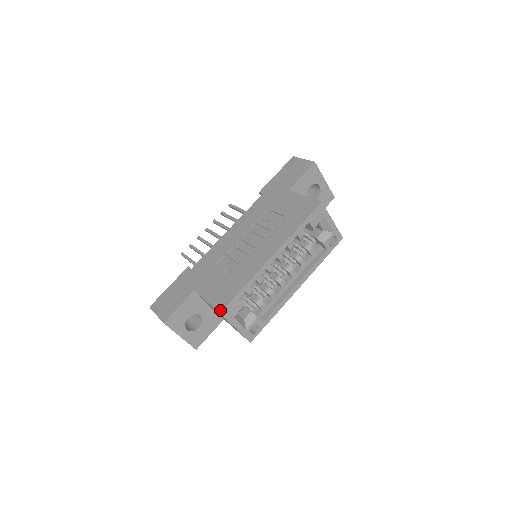
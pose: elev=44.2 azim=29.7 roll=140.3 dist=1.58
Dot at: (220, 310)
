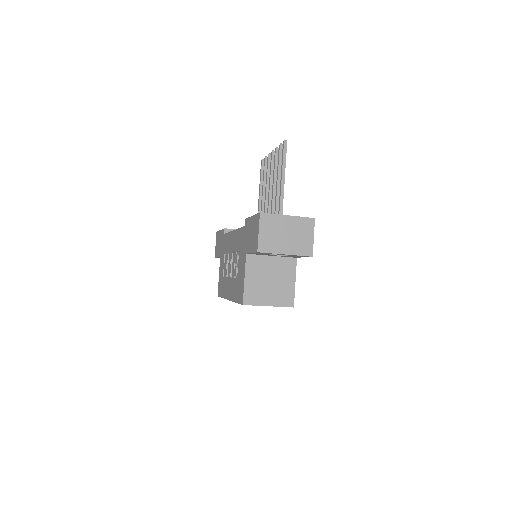
Dot at: (218, 295)
